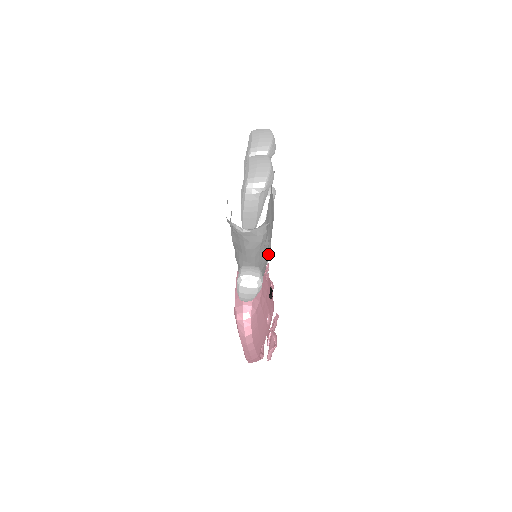
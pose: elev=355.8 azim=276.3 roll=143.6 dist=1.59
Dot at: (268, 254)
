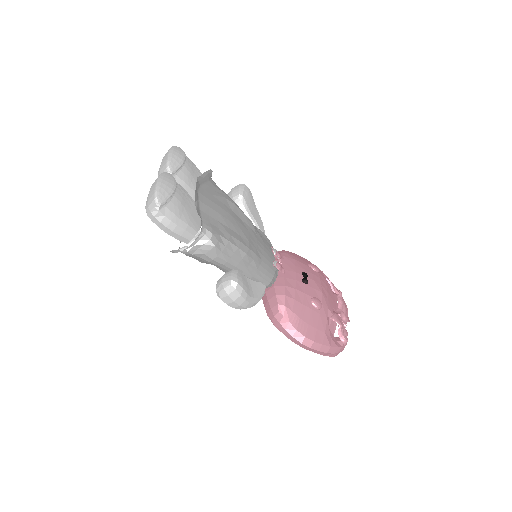
Dot at: (244, 250)
